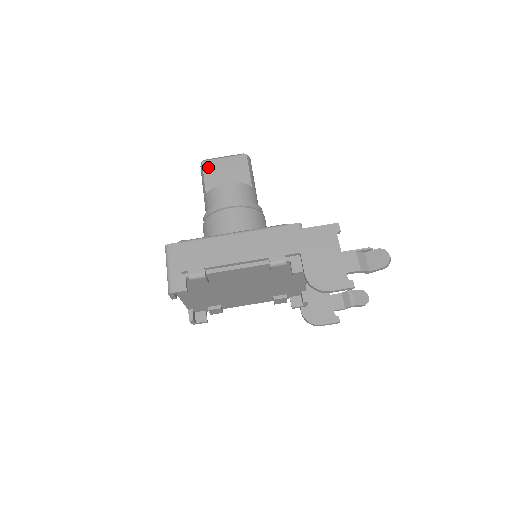
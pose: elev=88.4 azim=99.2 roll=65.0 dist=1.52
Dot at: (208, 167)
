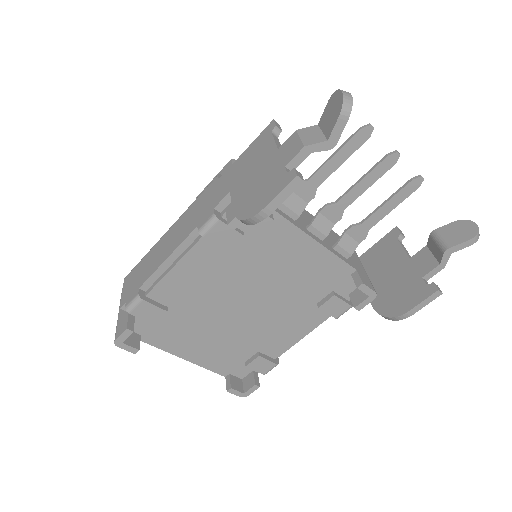
Dot at: occluded
